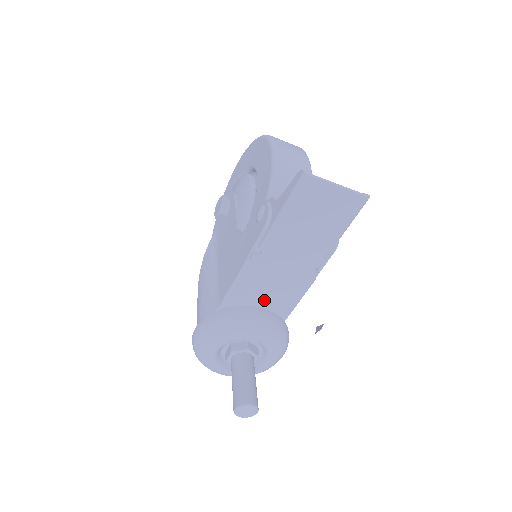
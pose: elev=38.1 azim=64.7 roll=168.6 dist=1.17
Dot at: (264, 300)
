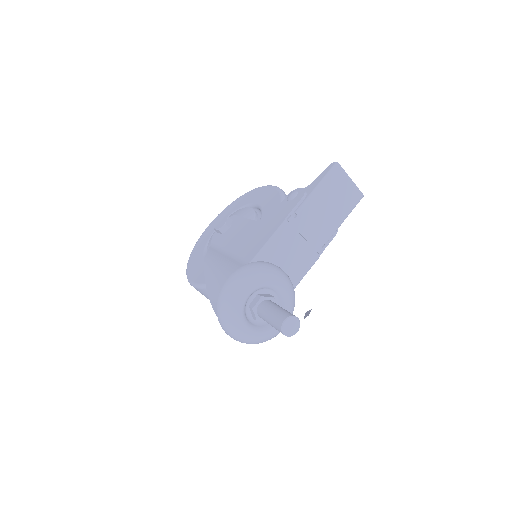
Dot at: (283, 266)
